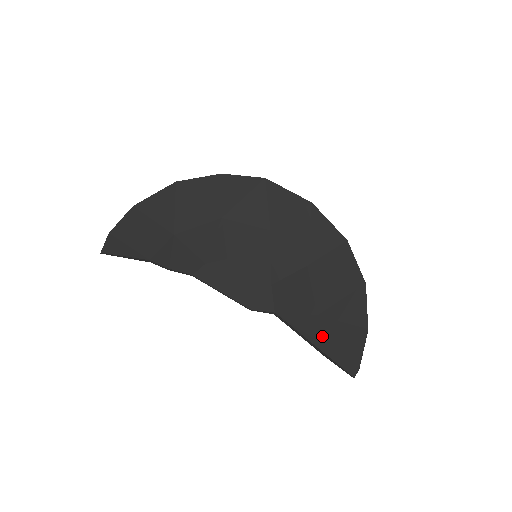
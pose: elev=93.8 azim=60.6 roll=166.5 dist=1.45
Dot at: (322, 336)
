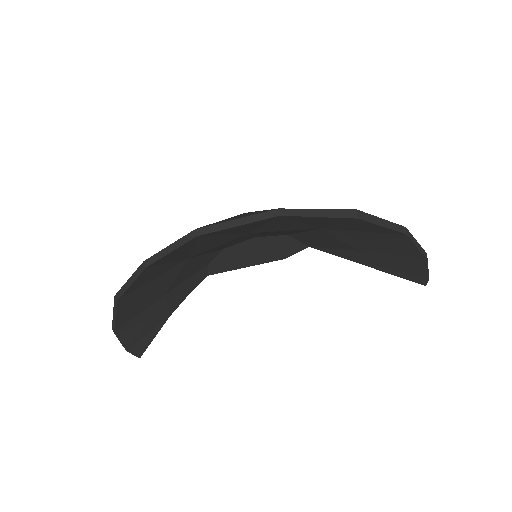
Dot at: (375, 263)
